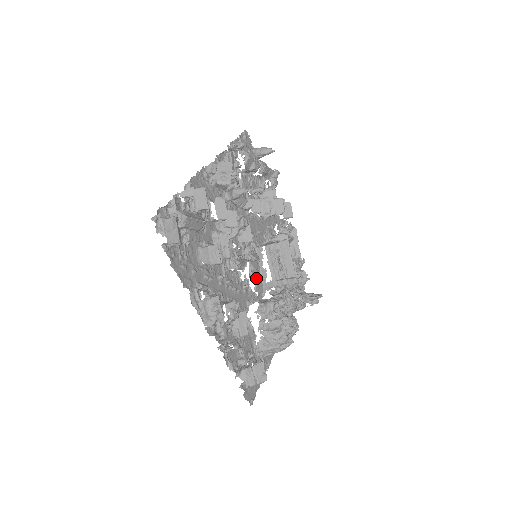
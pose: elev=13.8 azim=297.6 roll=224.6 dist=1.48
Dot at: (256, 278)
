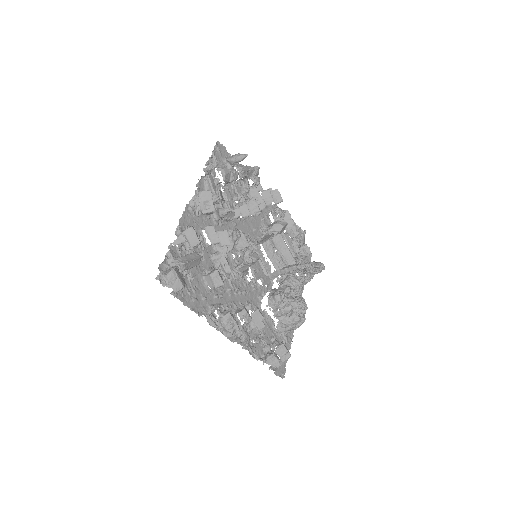
Dot at: (260, 277)
